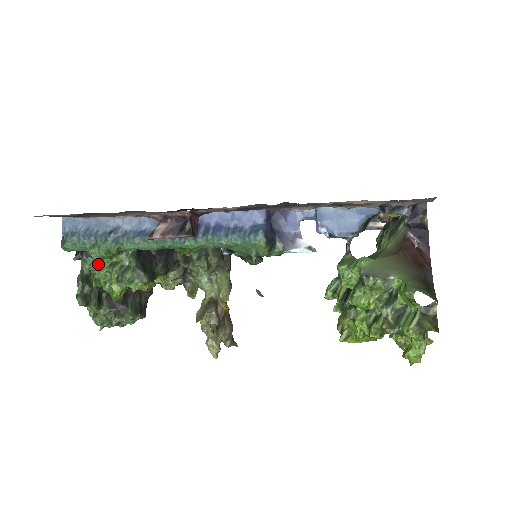
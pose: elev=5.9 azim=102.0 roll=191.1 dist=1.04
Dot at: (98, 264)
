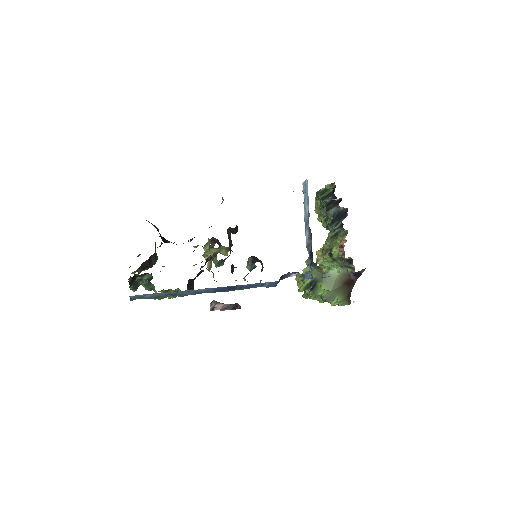
Dot at: occluded
